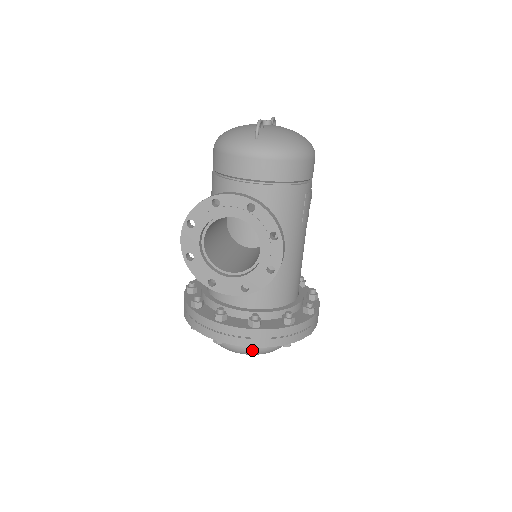
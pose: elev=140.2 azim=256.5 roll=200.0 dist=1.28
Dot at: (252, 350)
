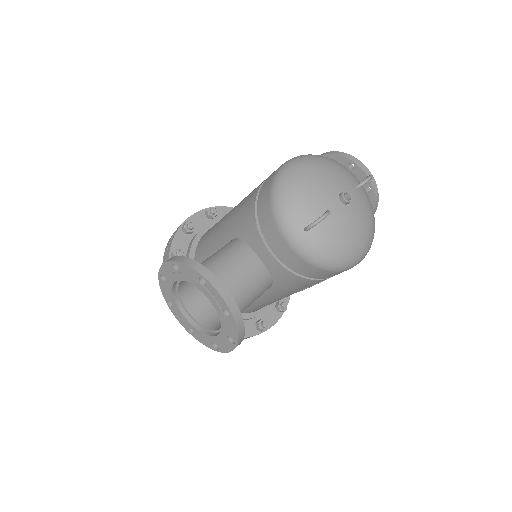
Dot at: occluded
